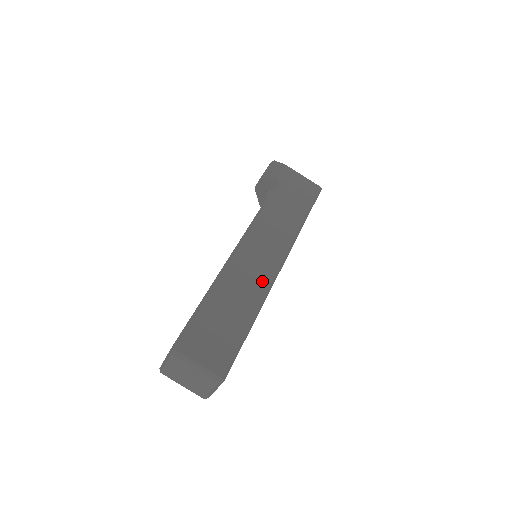
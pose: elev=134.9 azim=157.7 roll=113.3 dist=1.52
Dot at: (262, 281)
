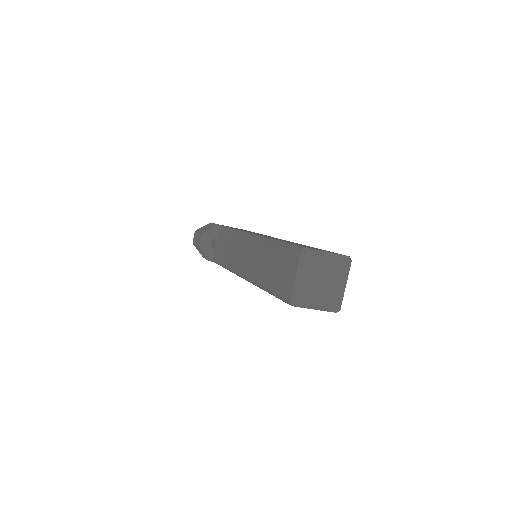
Dot at: (289, 241)
